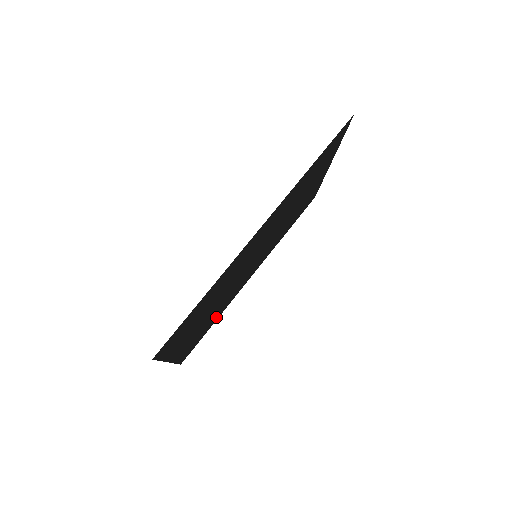
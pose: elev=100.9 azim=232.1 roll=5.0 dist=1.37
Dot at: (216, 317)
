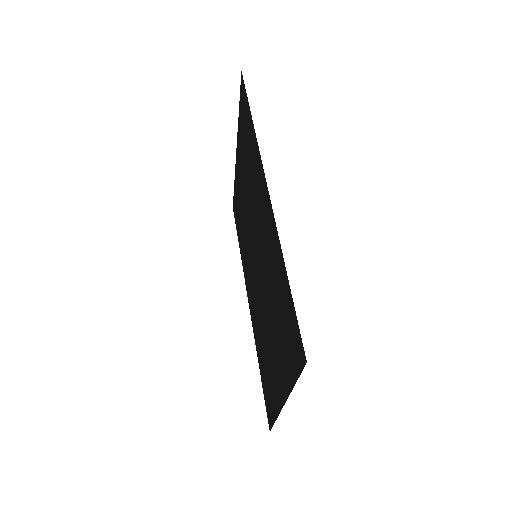
Dot at: (259, 357)
